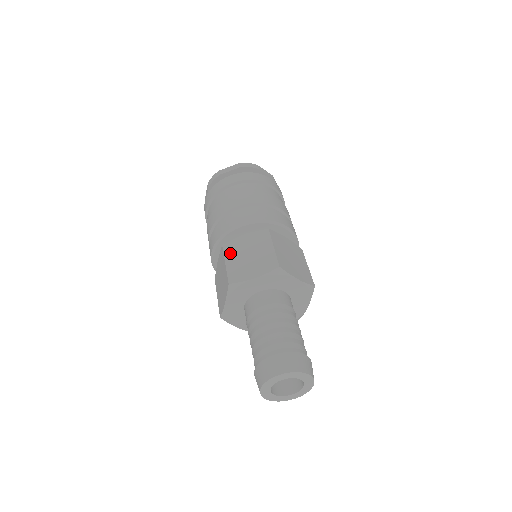
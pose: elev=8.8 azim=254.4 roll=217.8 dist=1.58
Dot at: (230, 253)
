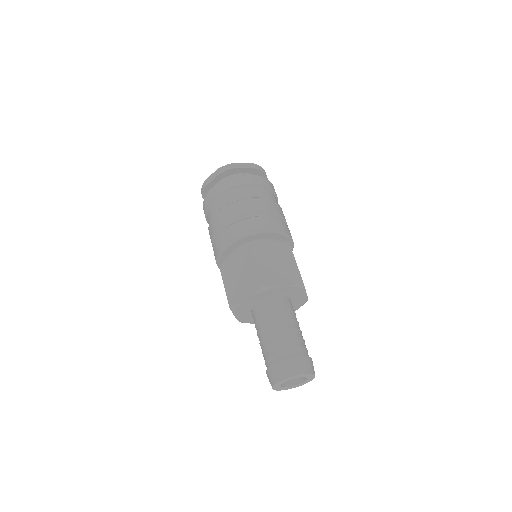
Dot at: (258, 255)
